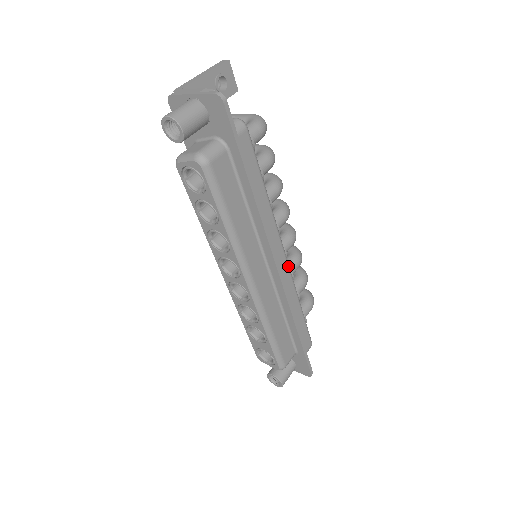
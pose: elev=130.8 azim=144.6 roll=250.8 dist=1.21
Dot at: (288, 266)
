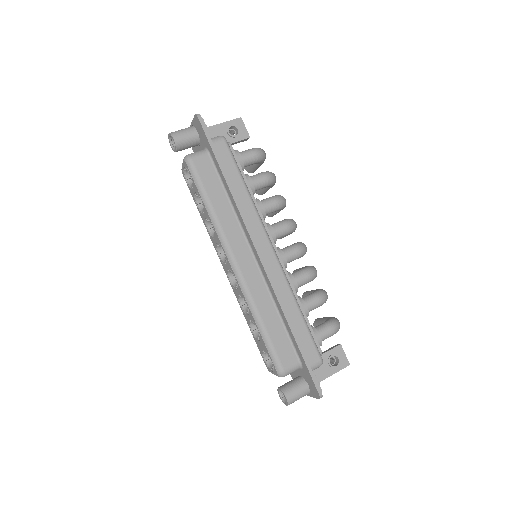
Dot at: (277, 260)
